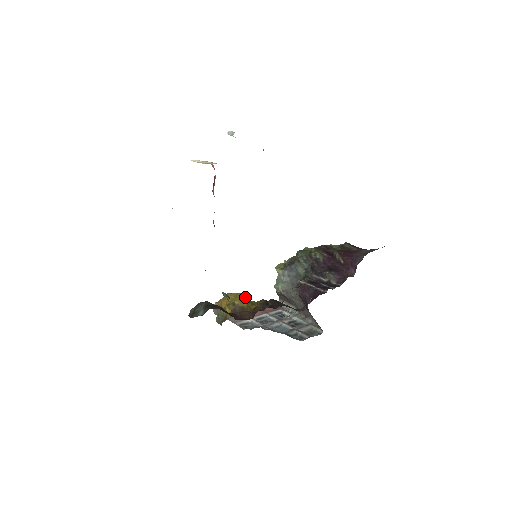
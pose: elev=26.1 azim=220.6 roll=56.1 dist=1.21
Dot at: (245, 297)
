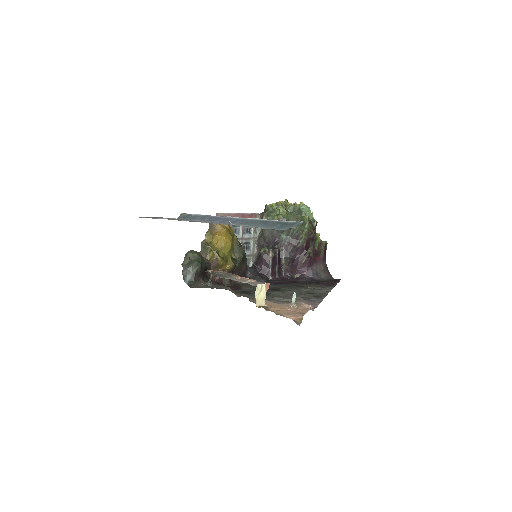
Dot at: (229, 251)
